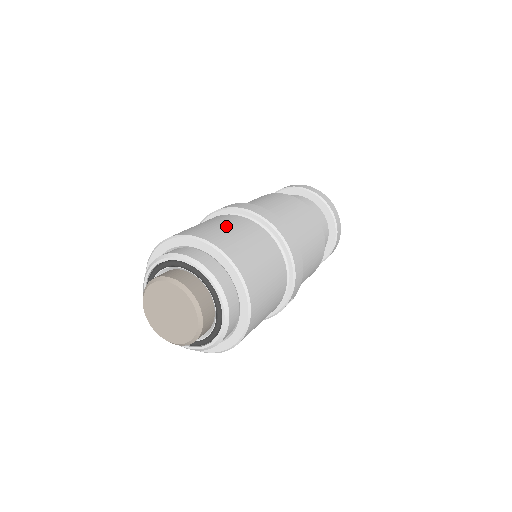
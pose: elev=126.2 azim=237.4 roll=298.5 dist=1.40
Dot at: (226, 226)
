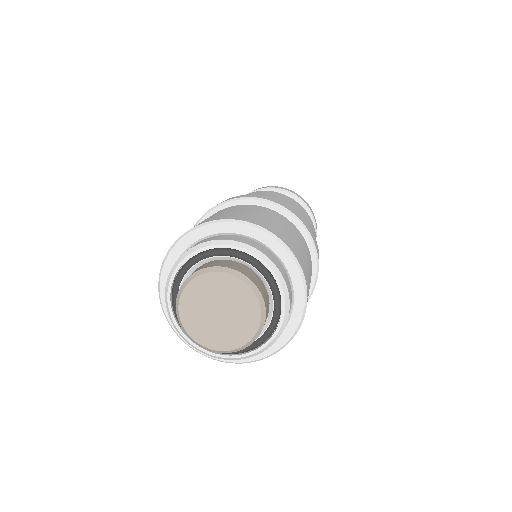
Dot at: (274, 220)
